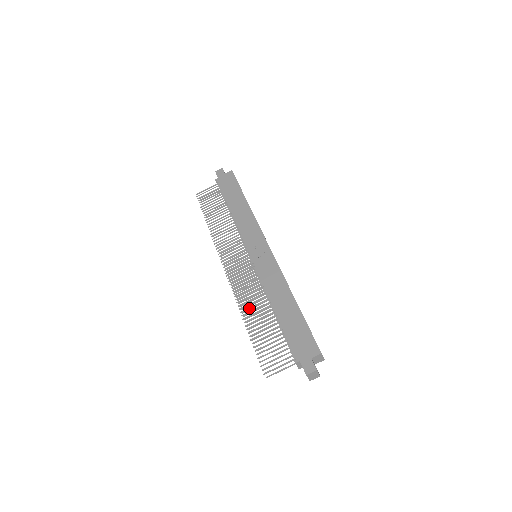
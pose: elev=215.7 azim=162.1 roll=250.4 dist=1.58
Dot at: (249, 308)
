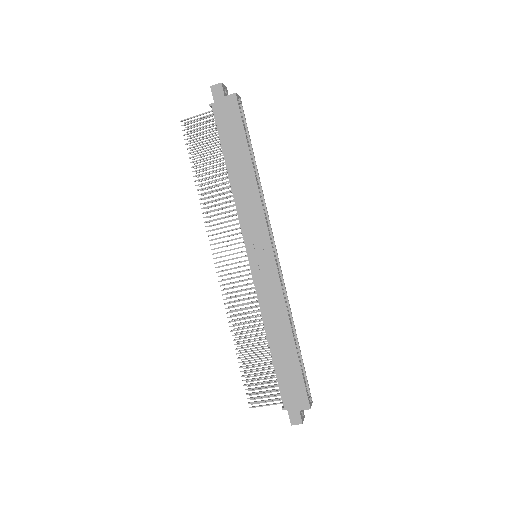
Dot at: occluded
